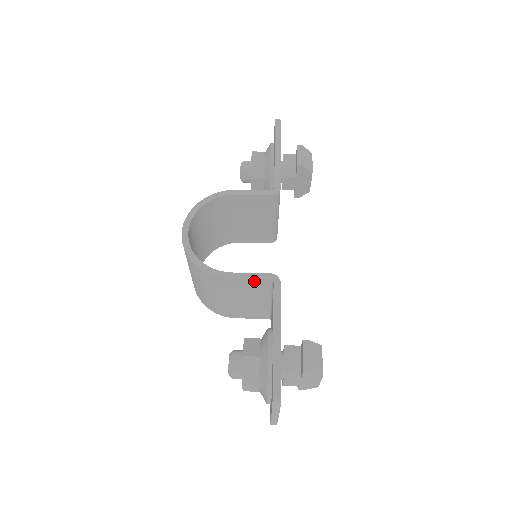
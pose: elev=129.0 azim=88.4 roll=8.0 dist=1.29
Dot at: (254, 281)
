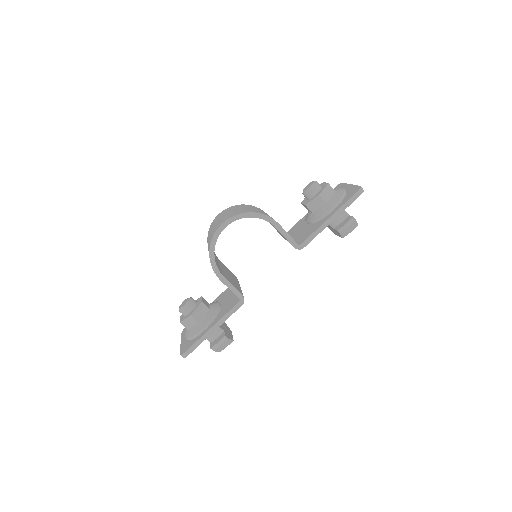
Dot at: (231, 290)
